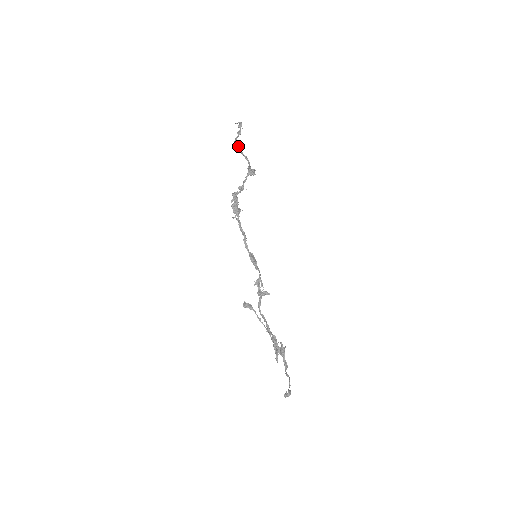
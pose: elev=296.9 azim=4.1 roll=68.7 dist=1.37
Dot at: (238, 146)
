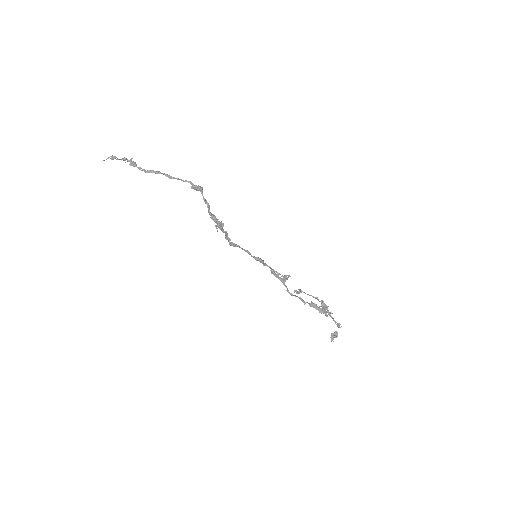
Dot at: (163, 174)
